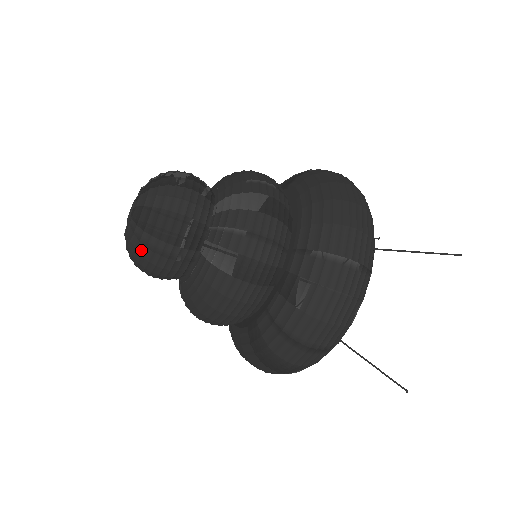
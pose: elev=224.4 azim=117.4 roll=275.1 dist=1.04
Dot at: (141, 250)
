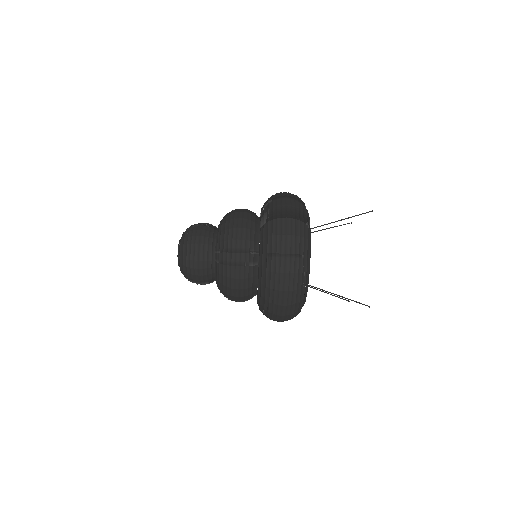
Dot at: (188, 231)
